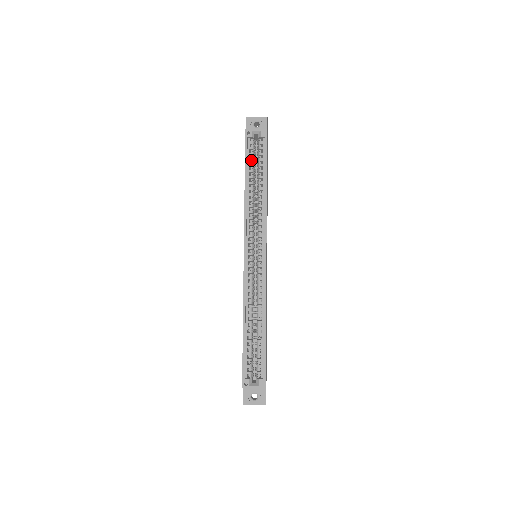
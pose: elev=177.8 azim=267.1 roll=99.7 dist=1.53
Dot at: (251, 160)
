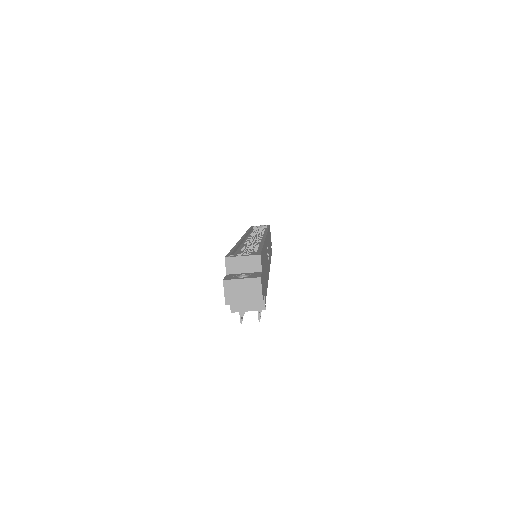
Dot at: (255, 230)
